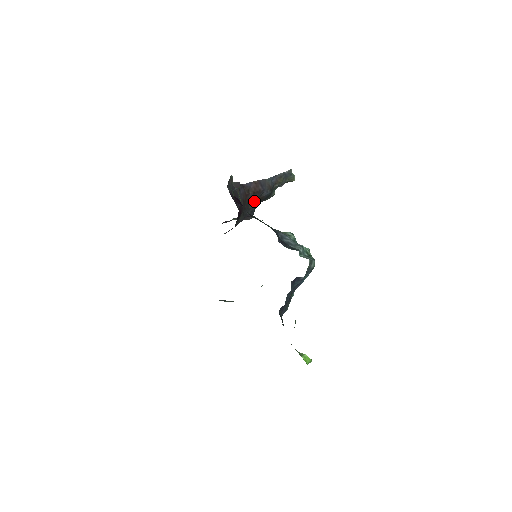
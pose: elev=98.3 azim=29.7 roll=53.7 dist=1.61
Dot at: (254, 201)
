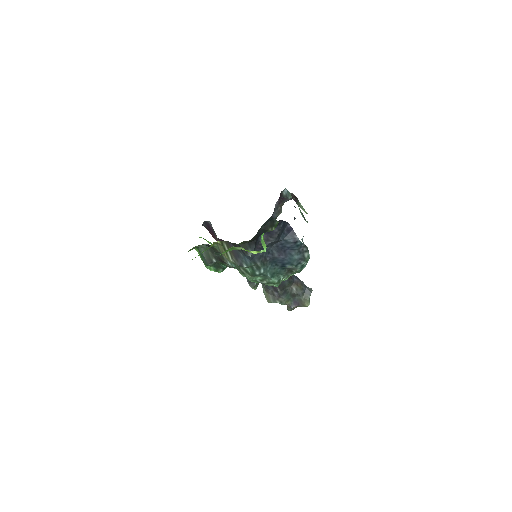
Dot at: occluded
